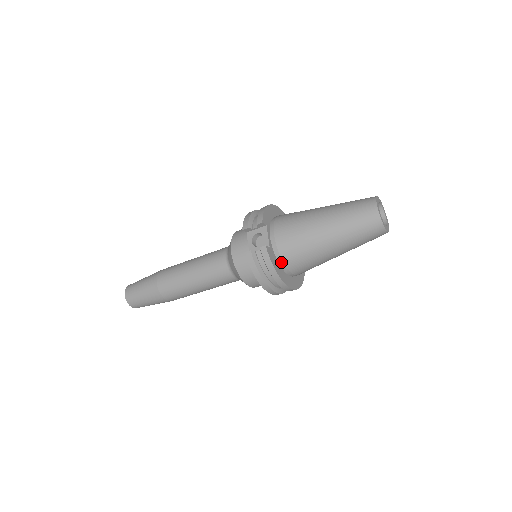
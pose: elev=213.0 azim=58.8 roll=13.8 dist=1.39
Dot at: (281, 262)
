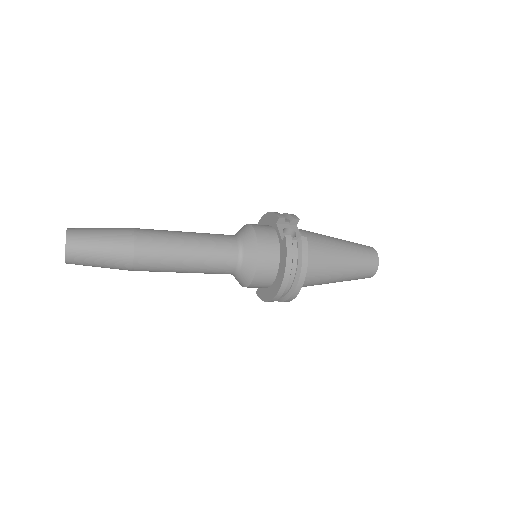
Dot at: occluded
